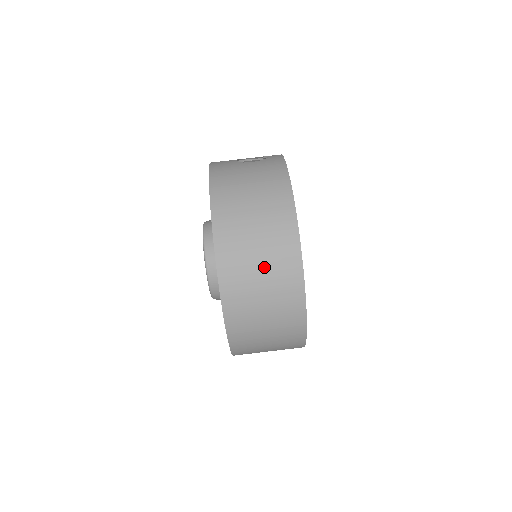
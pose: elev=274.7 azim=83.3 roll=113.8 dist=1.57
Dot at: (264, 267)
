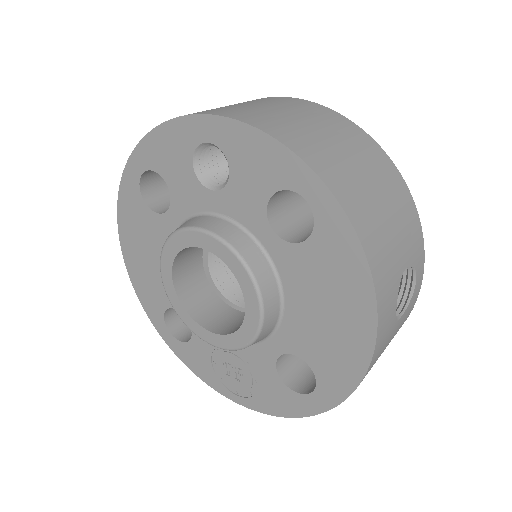
Dot at: occluded
